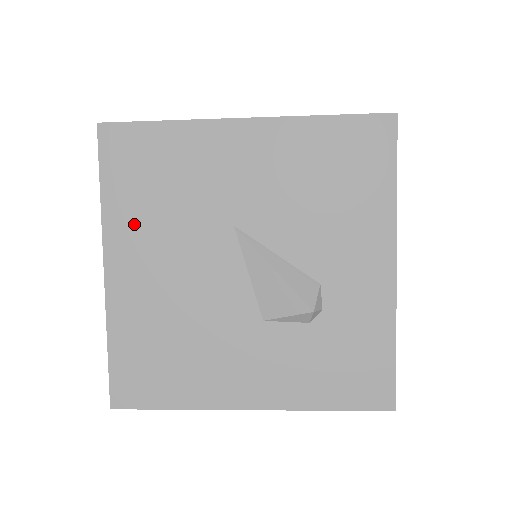
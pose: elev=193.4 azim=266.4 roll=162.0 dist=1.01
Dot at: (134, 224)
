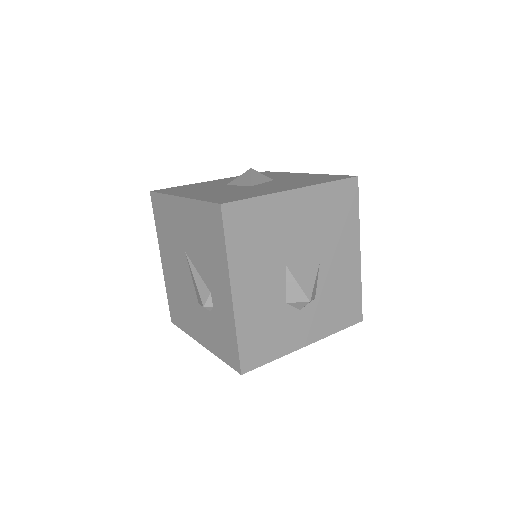
Dot at: (164, 241)
